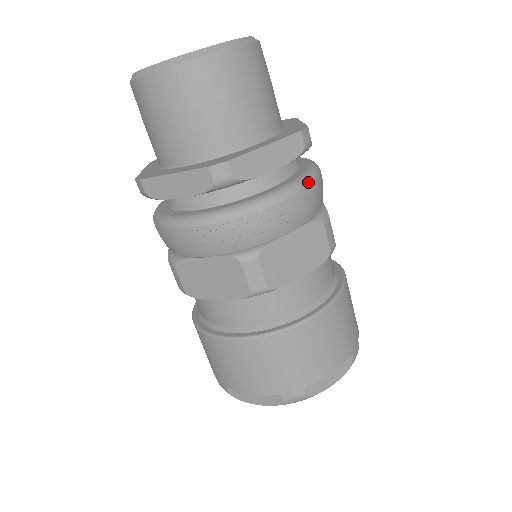
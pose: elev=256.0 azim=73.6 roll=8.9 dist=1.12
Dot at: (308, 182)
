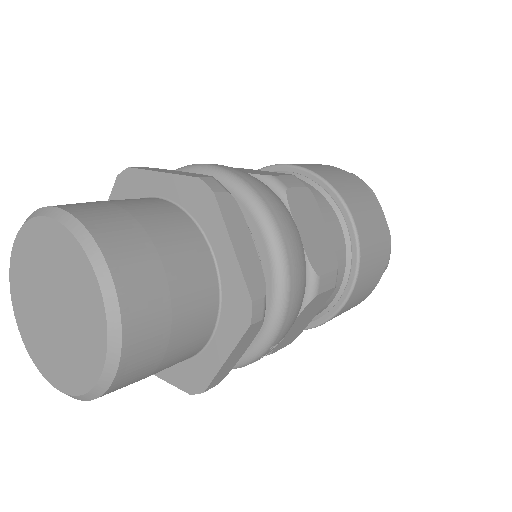
Dot at: (284, 311)
